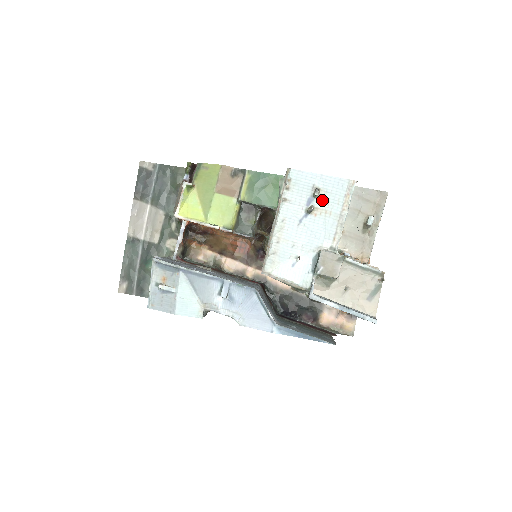
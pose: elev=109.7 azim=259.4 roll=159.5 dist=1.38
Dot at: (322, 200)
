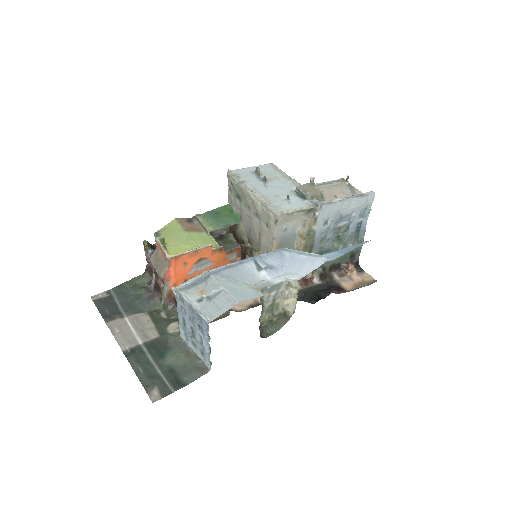
Dot at: occluded
